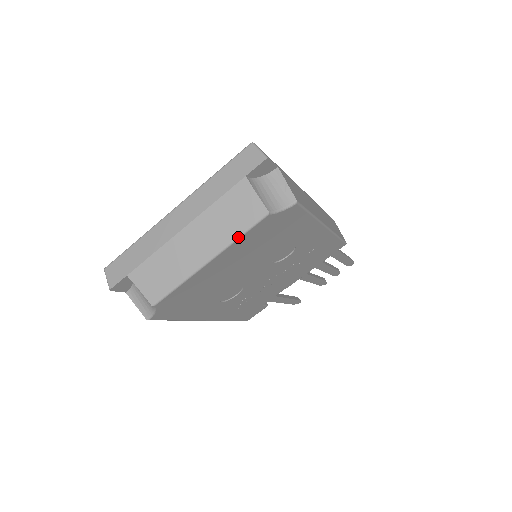
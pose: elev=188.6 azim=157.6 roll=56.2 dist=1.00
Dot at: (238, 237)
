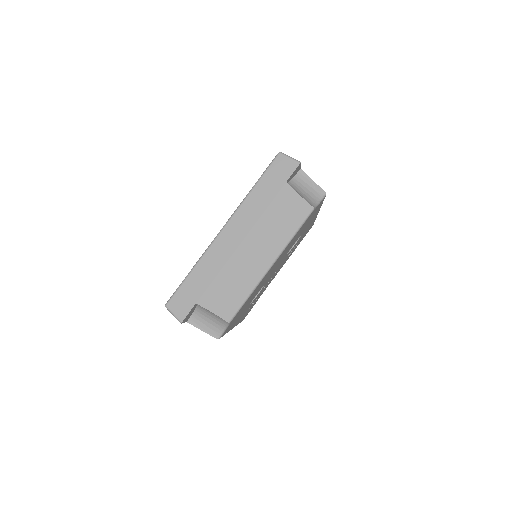
Dot at: (293, 236)
